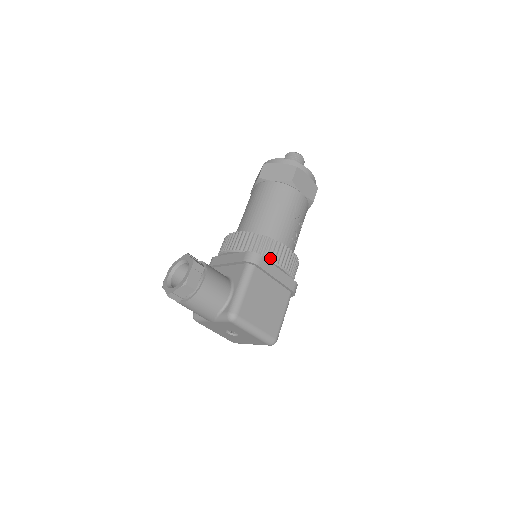
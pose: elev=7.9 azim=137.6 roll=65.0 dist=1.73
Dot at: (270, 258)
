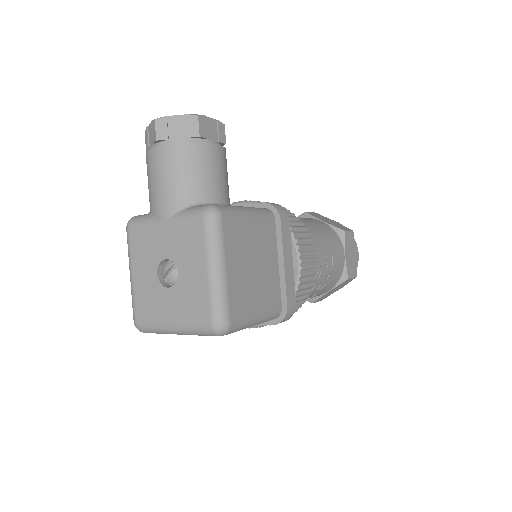
Dot at: (295, 233)
